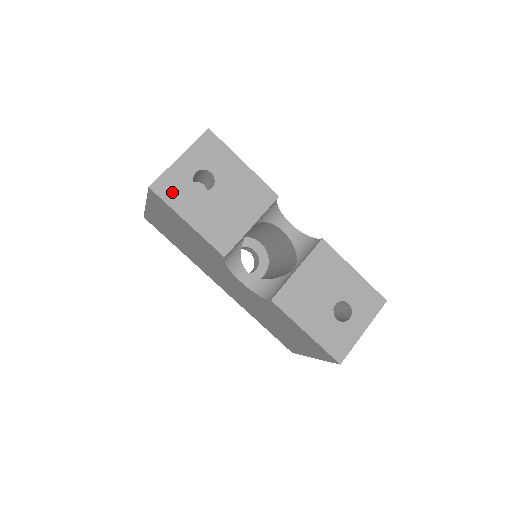
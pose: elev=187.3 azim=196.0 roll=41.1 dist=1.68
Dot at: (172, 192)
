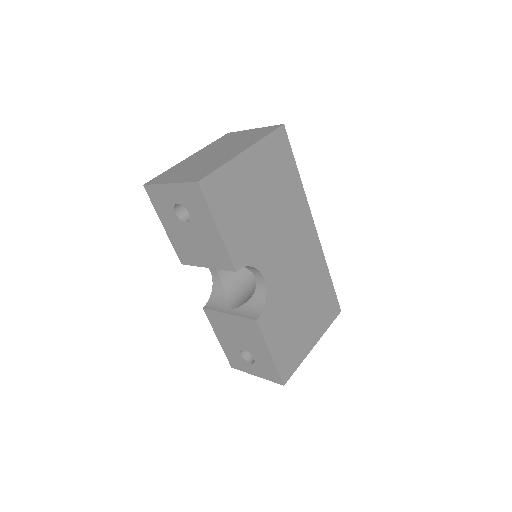
Dot at: (158, 201)
